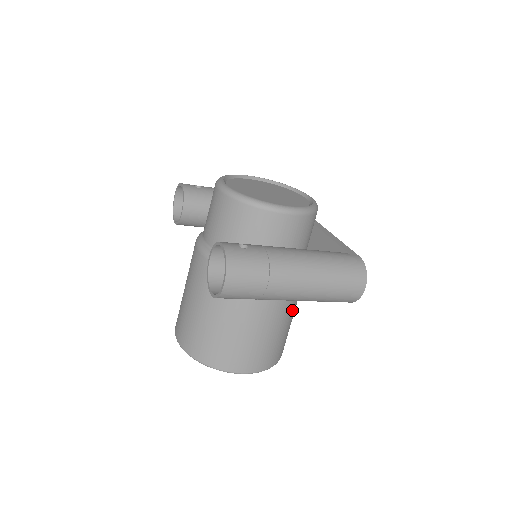
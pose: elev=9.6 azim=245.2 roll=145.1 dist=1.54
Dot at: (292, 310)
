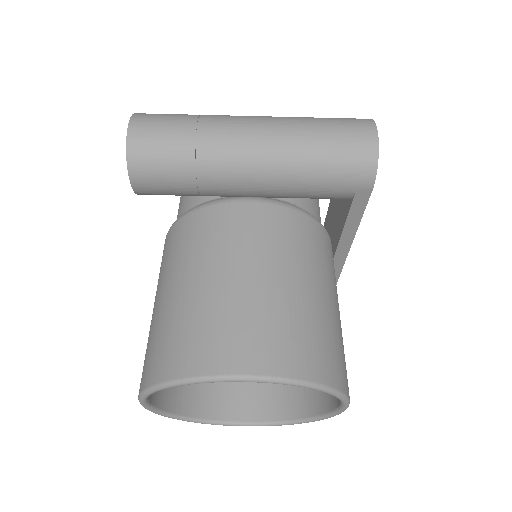
Dot at: (314, 273)
